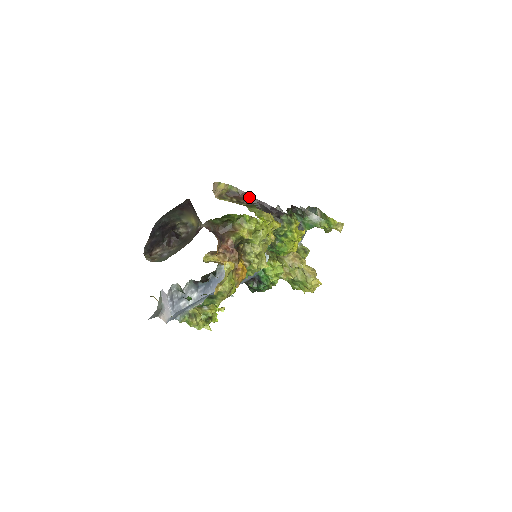
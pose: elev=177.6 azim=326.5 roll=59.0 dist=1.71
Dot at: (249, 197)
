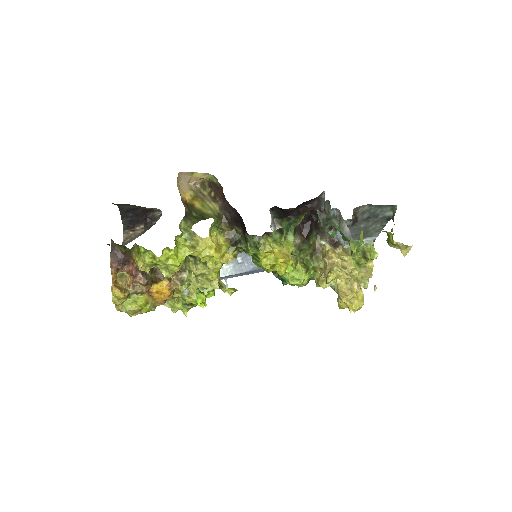
Dot at: (224, 197)
